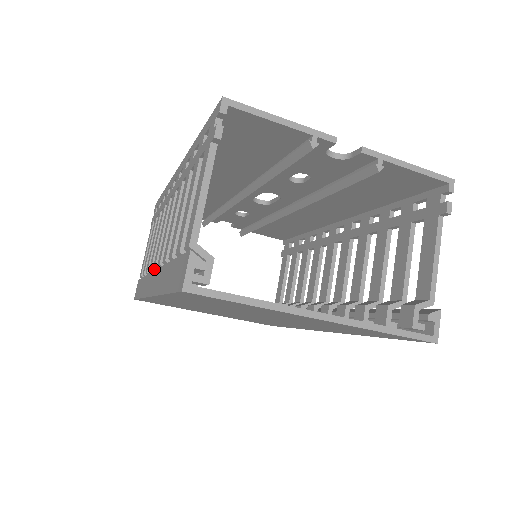
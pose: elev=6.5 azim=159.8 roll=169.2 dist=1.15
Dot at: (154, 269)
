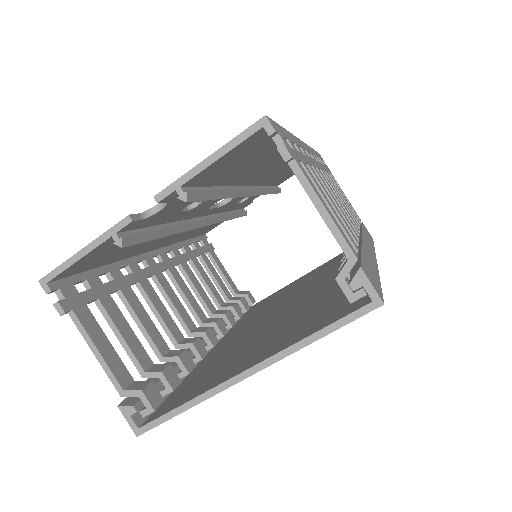
Dot at: occluded
